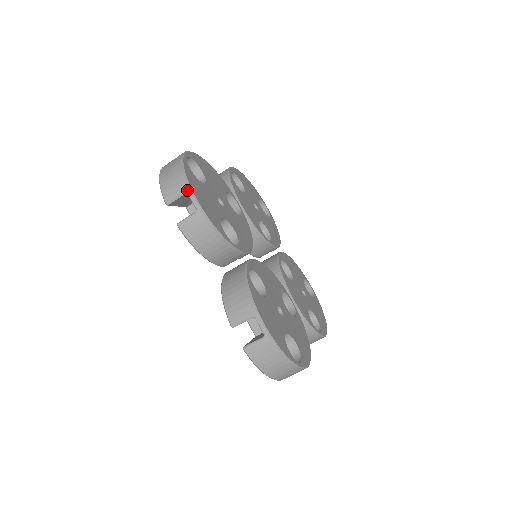
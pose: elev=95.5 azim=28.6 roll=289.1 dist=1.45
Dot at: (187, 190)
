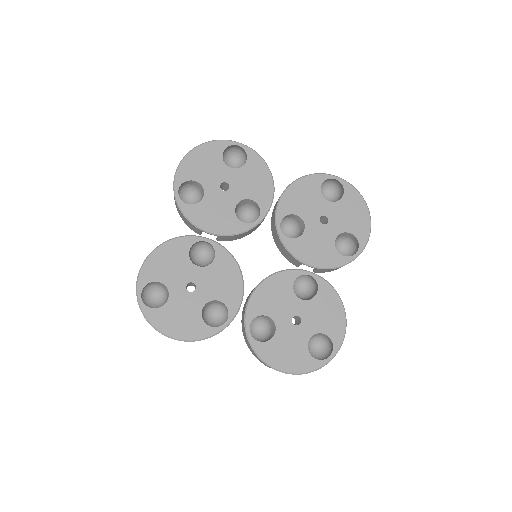
Dot at: occluded
